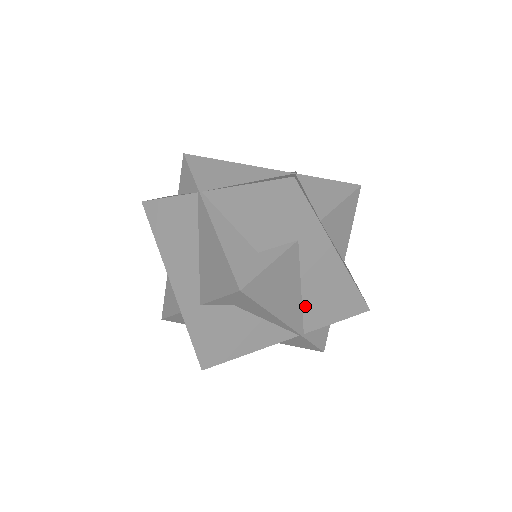
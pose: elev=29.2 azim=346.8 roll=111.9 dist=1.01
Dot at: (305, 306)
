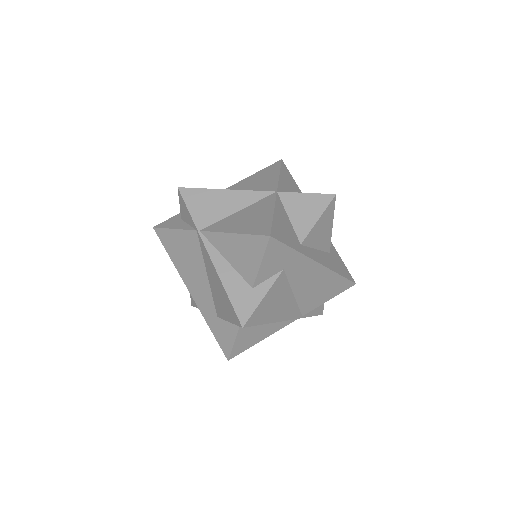
Dot at: (299, 301)
